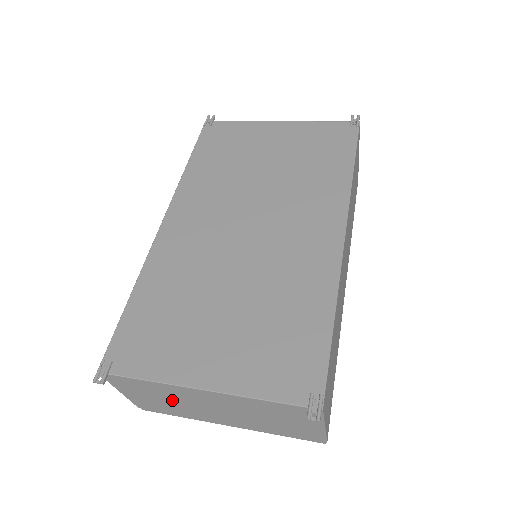
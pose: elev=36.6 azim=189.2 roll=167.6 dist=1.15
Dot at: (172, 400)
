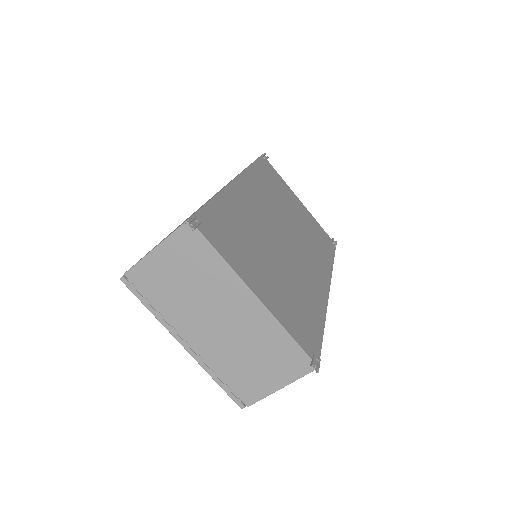
Dot at: (195, 288)
